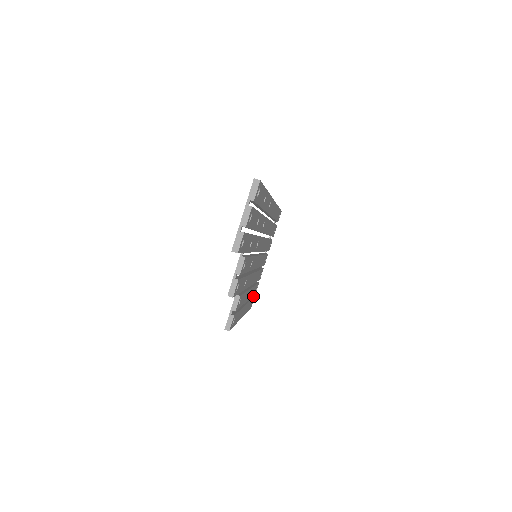
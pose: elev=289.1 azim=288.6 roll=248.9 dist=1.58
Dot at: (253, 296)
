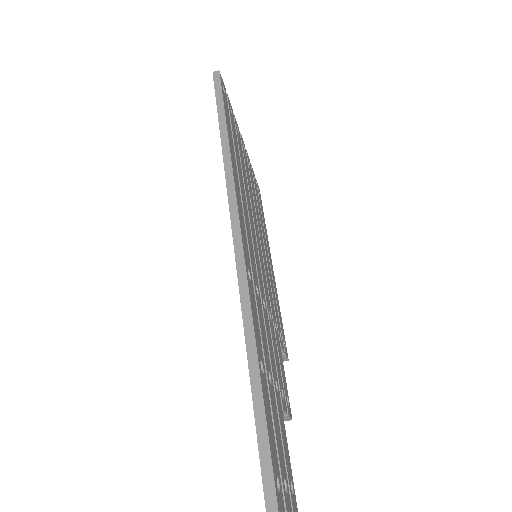
Dot at: occluded
